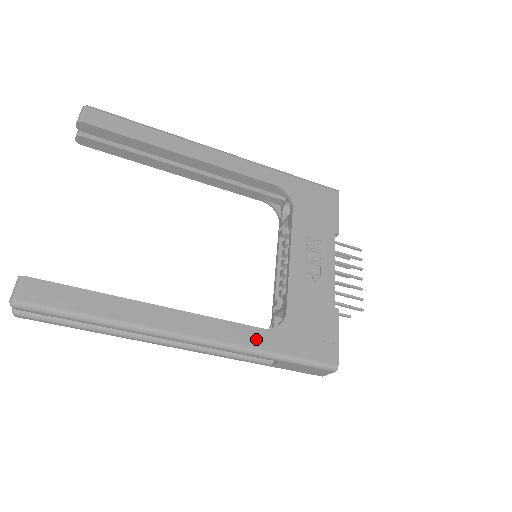
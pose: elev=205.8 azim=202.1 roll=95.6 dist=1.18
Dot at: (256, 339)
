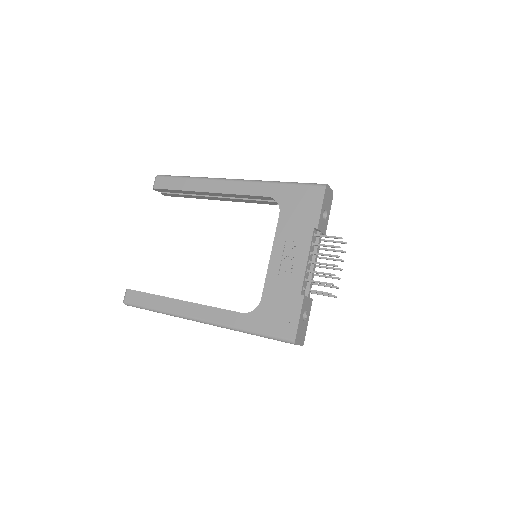
Dot at: (237, 320)
